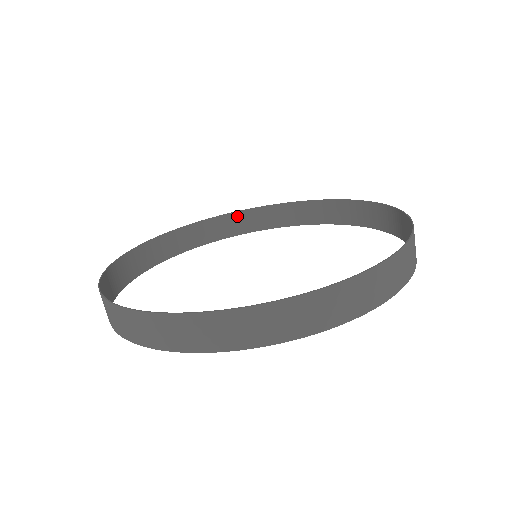
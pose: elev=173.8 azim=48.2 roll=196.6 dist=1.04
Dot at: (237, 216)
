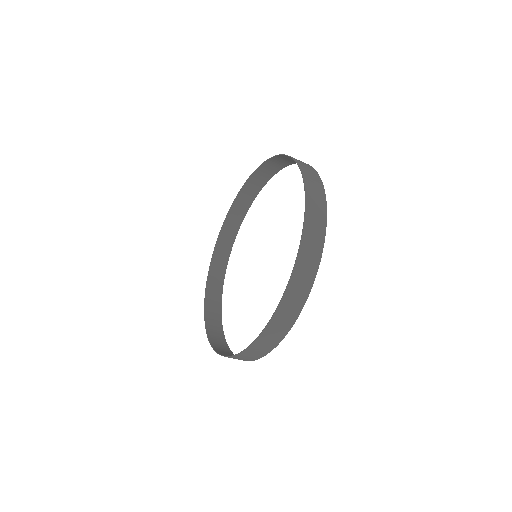
Dot at: (244, 190)
